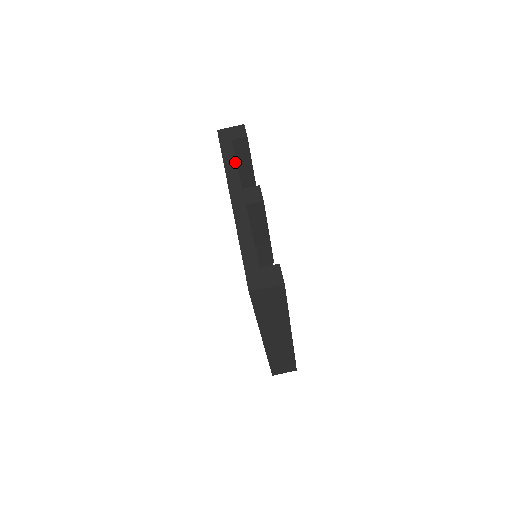
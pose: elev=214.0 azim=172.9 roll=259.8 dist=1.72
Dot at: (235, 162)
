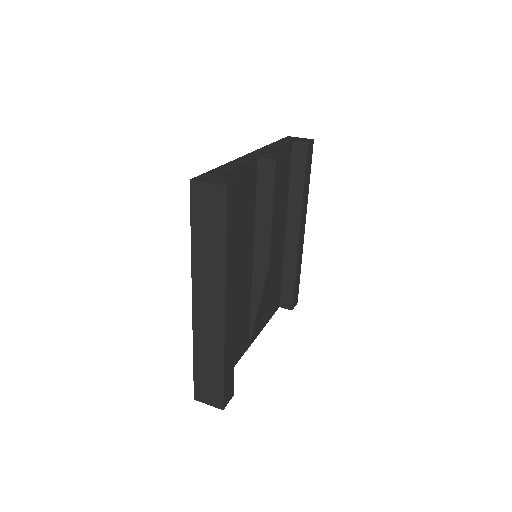
Dot at: (280, 145)
